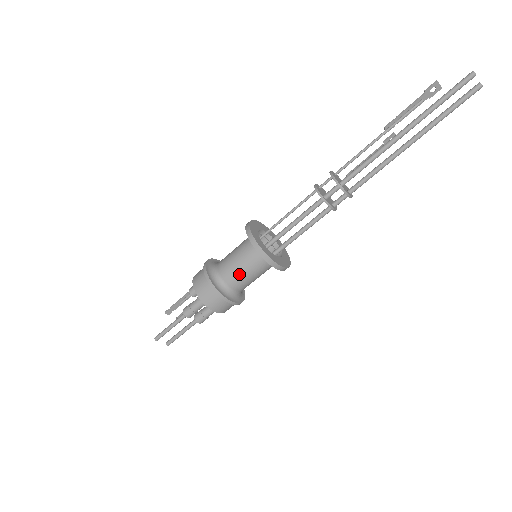
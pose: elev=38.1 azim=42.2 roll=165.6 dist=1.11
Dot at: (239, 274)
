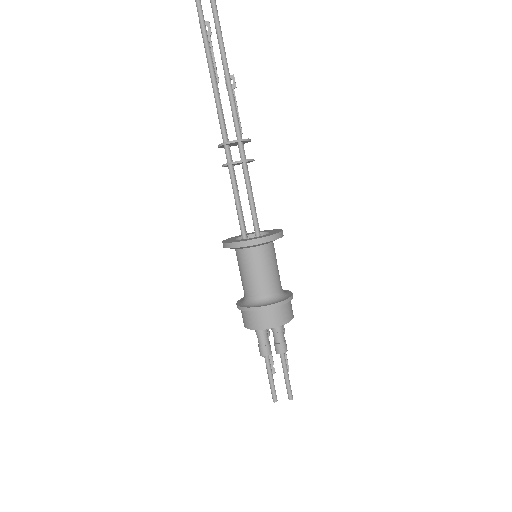
Dot at: (249, 280)
